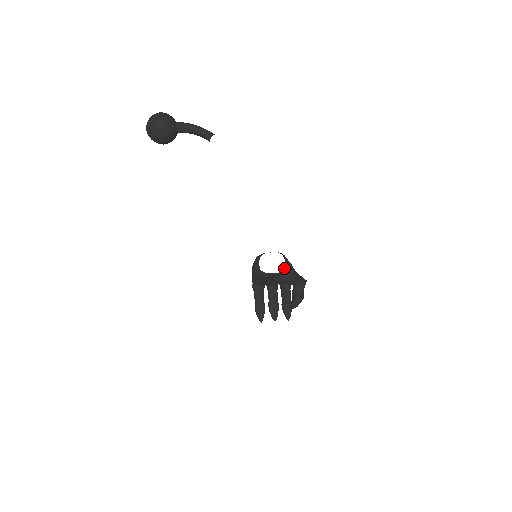
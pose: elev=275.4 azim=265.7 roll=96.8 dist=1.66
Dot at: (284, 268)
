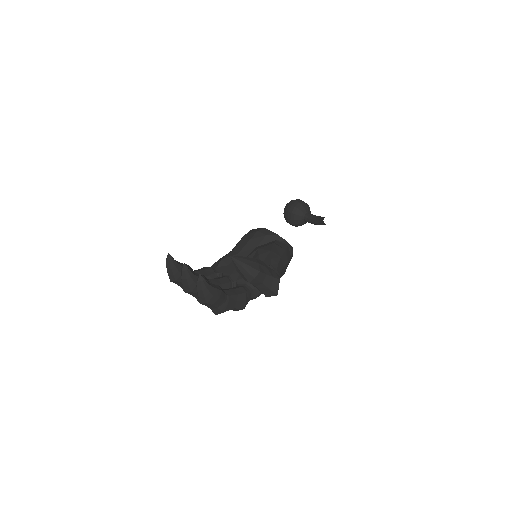
Dot at: (285, 242)
